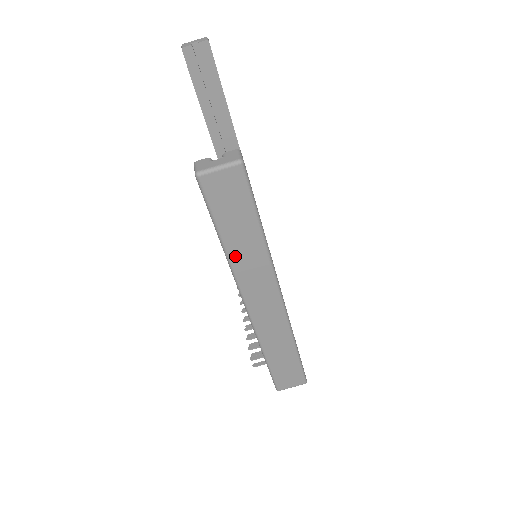
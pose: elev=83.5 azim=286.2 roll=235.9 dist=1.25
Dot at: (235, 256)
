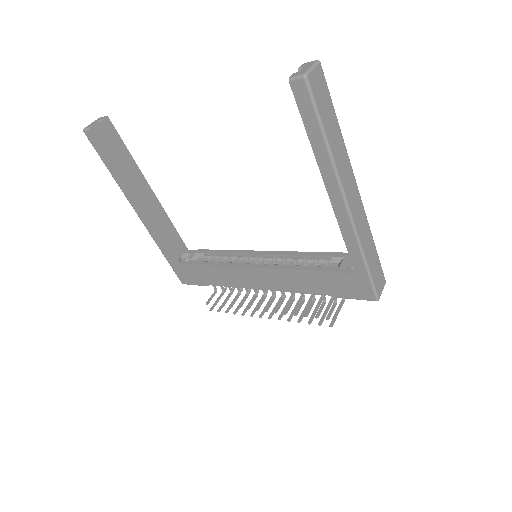
Dot at: (334, 151)
